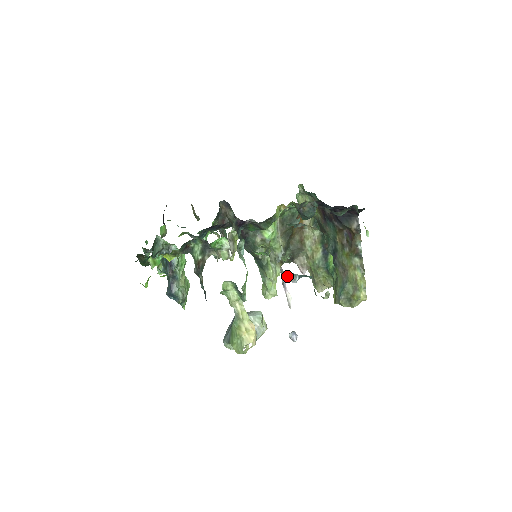
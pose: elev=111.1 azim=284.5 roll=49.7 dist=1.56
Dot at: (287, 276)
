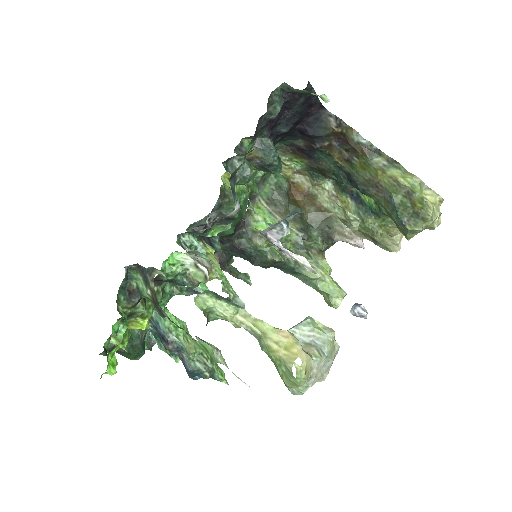
Dot at: (271, 234)
